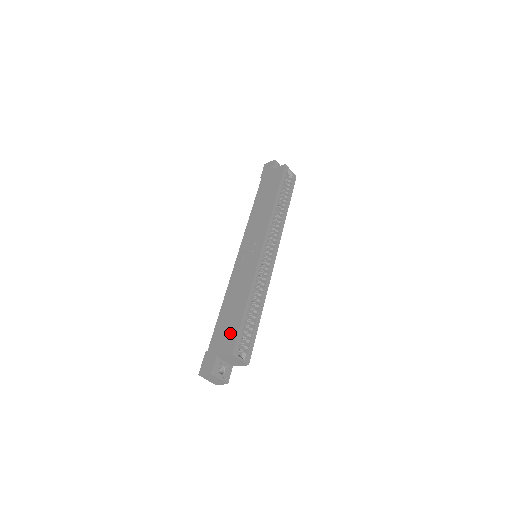
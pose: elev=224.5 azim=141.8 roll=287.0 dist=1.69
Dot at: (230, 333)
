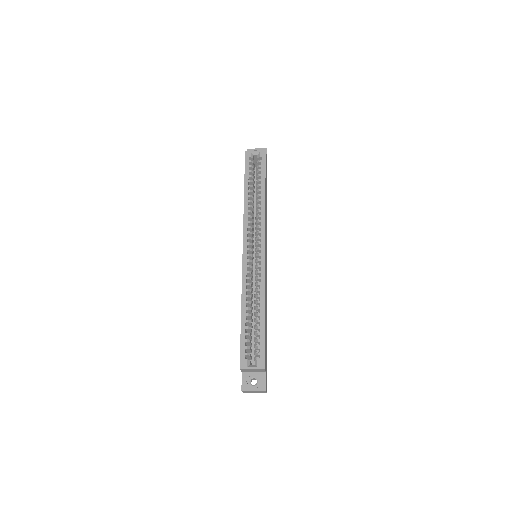
Dot at: occluded
